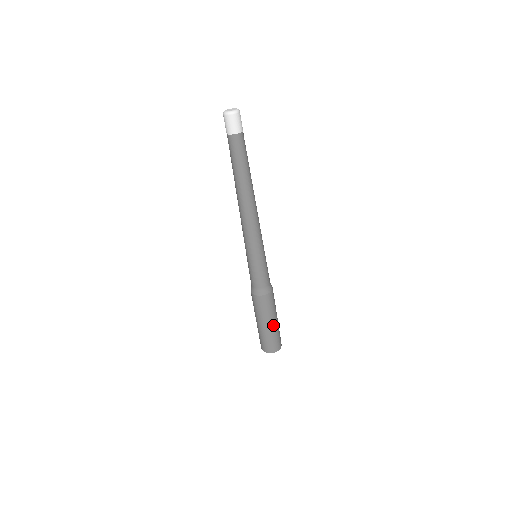
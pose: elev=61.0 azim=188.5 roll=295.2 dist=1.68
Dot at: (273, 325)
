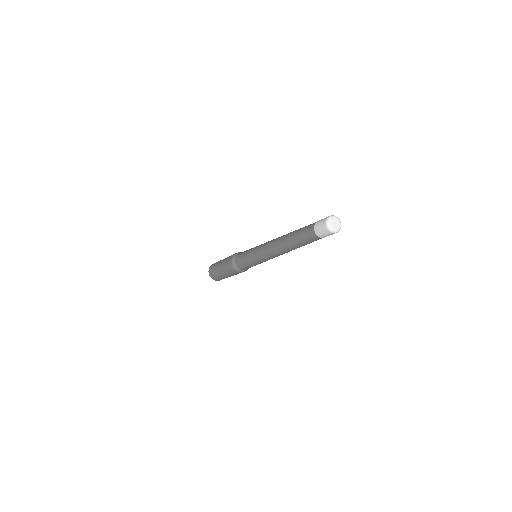
Dot at: (230, 276)
